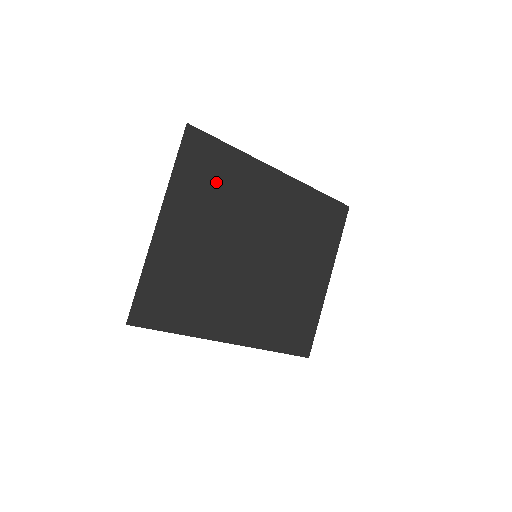
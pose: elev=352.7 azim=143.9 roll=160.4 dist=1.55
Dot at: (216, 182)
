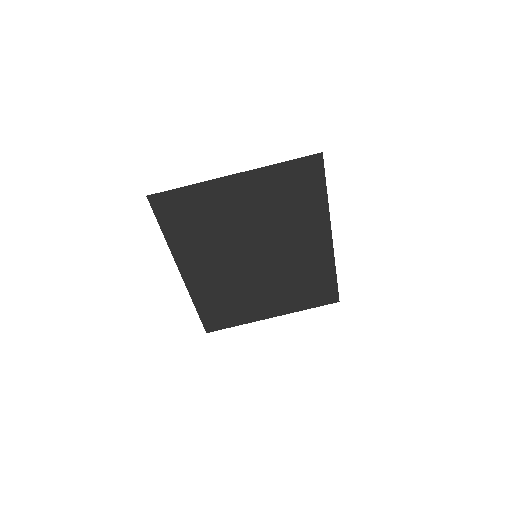
Dot at: (292, 198)
